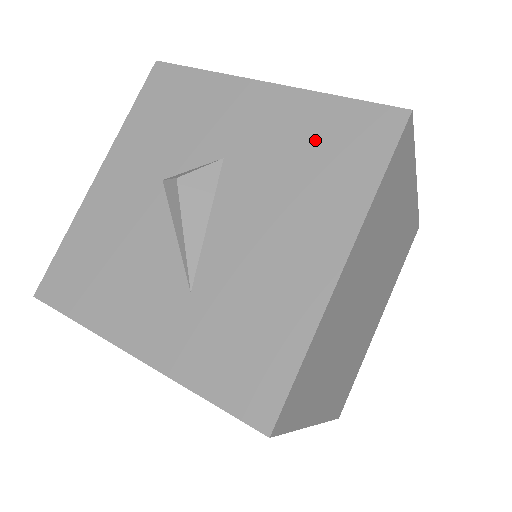
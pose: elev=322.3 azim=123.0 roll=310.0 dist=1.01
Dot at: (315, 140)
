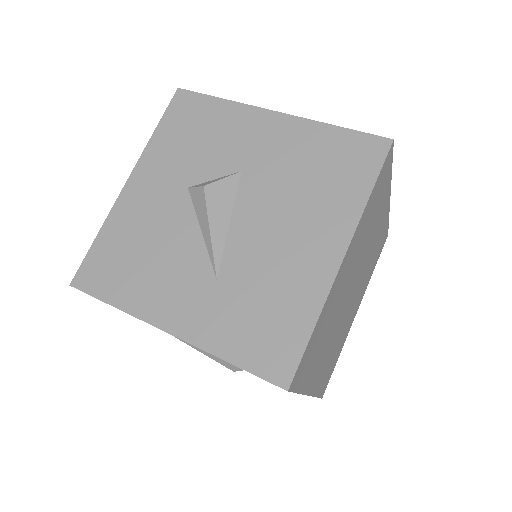
Dot at: (318, 159)
